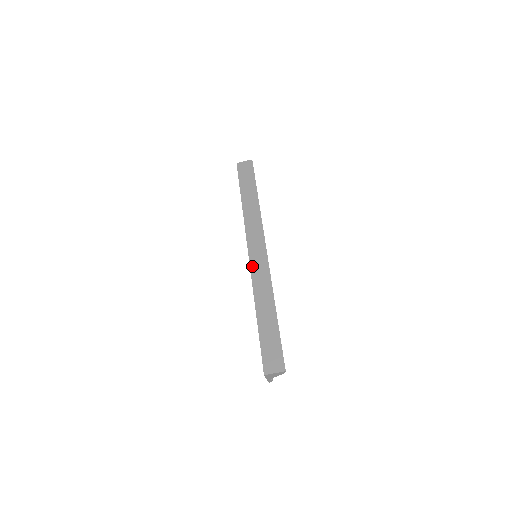
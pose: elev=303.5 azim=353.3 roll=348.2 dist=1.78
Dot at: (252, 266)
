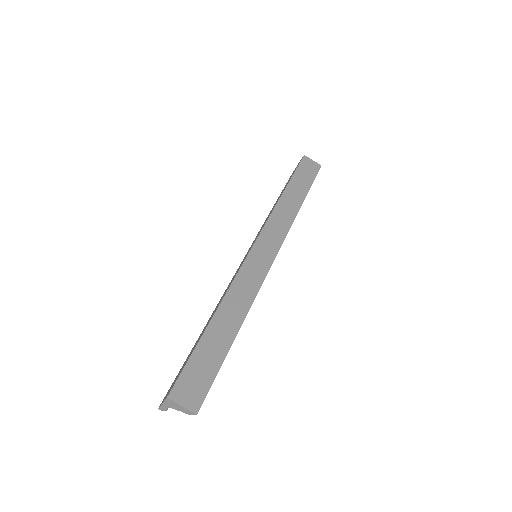
Dot at: (247, 262)
